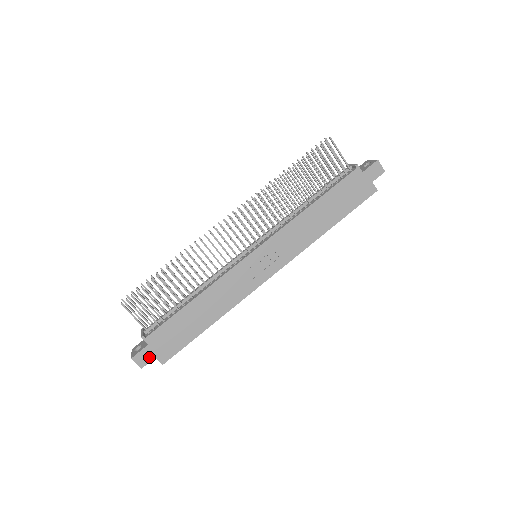
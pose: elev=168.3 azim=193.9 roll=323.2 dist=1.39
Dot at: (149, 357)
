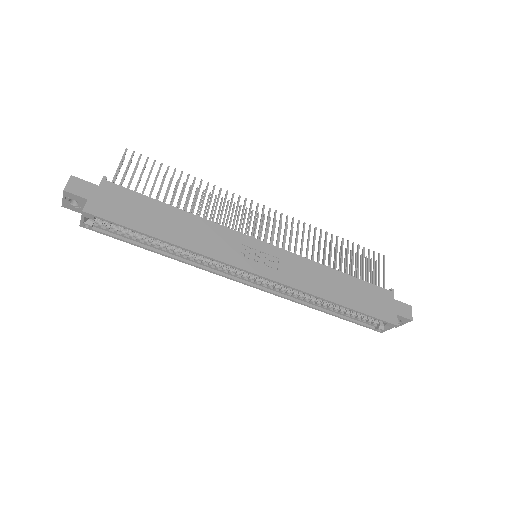
Dot at: (84, 193)
